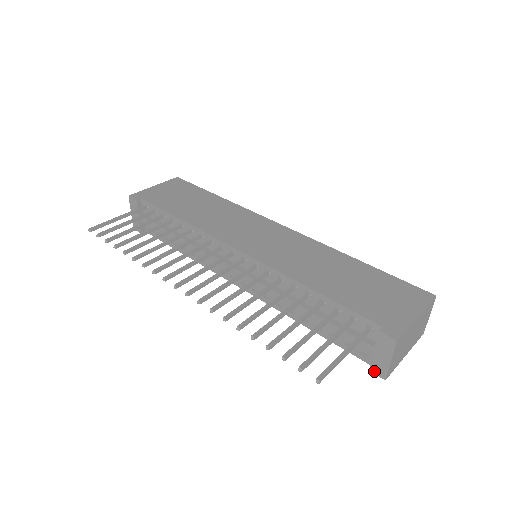
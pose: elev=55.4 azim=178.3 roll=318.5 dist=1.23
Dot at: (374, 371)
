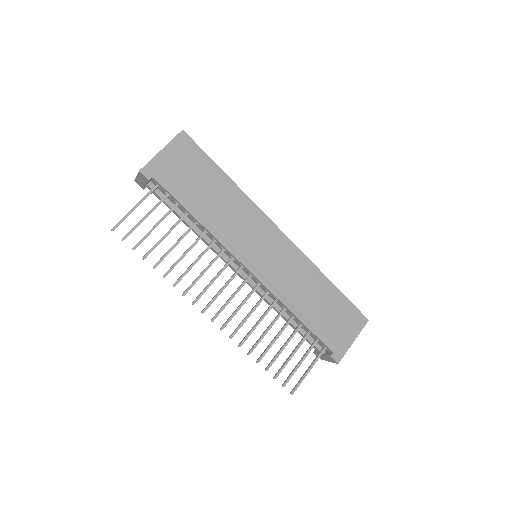
Dot at: (316, 355)
